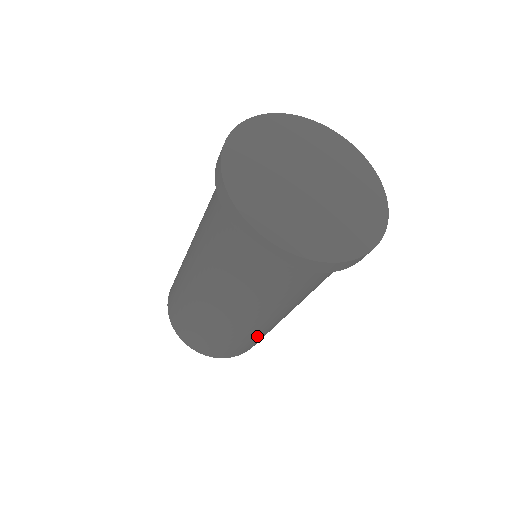
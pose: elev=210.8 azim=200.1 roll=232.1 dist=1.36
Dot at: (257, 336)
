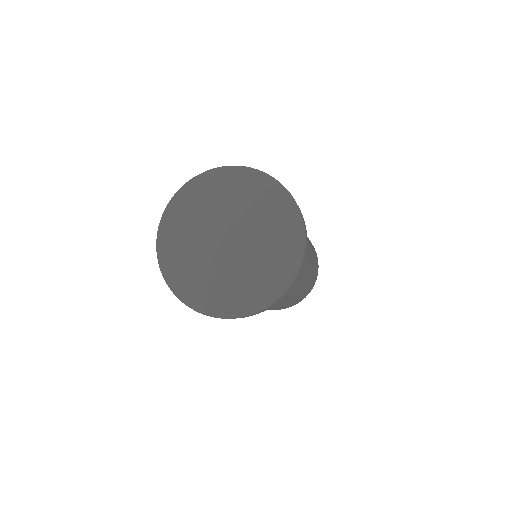
Dot at: occluded
